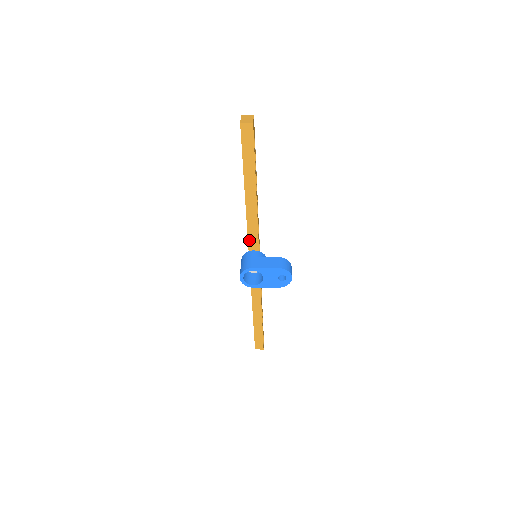
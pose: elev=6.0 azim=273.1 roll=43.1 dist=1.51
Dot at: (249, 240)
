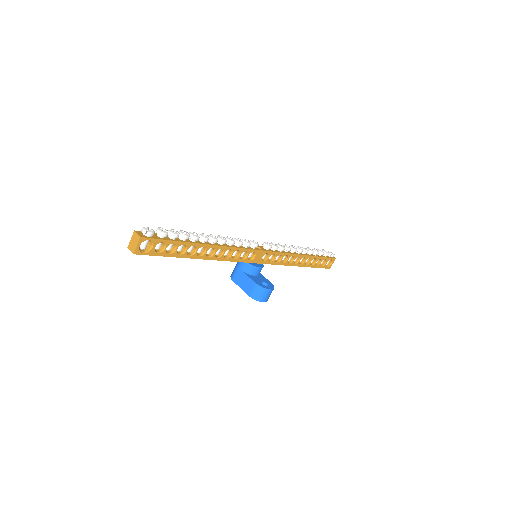
Dot at: occluded
